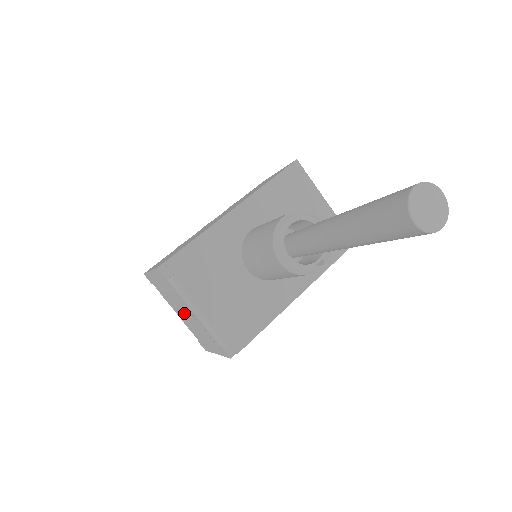
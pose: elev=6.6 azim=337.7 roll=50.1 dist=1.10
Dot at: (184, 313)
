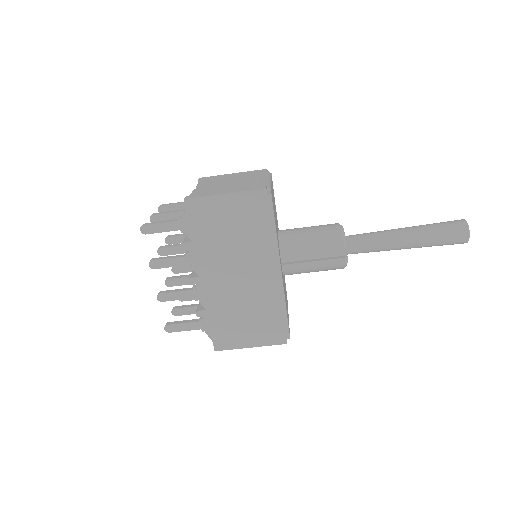
Dot at: (231, 182)
